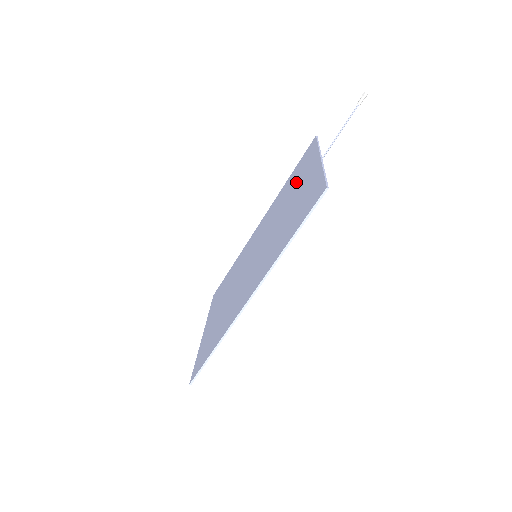
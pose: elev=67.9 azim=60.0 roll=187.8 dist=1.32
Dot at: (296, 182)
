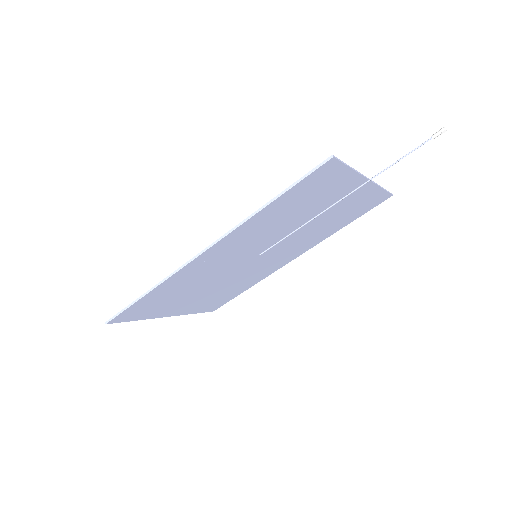
Dot at: occluded
